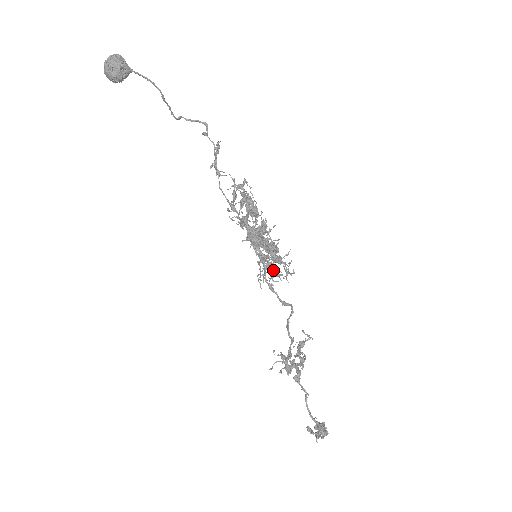
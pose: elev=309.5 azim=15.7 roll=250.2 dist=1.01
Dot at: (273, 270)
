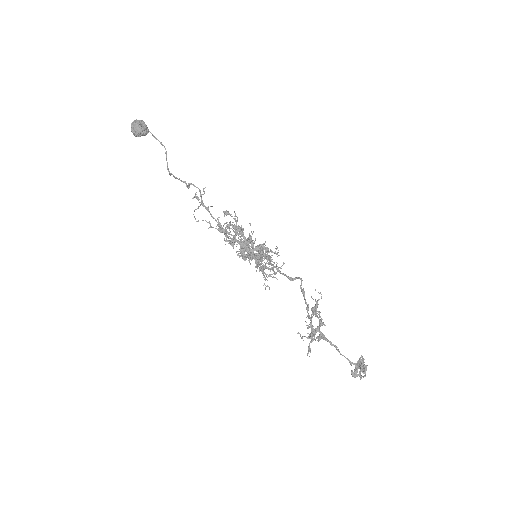
Dot at: (268, 268)
